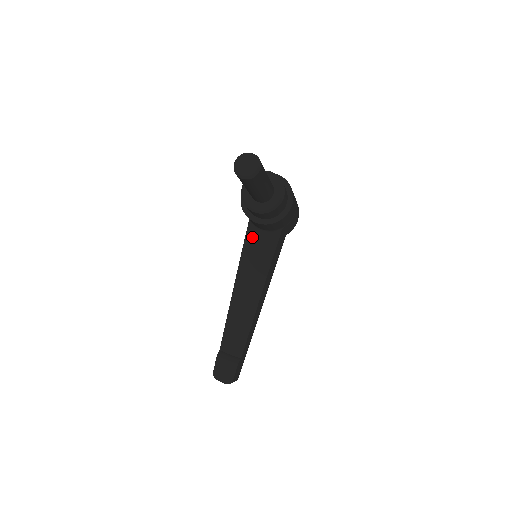
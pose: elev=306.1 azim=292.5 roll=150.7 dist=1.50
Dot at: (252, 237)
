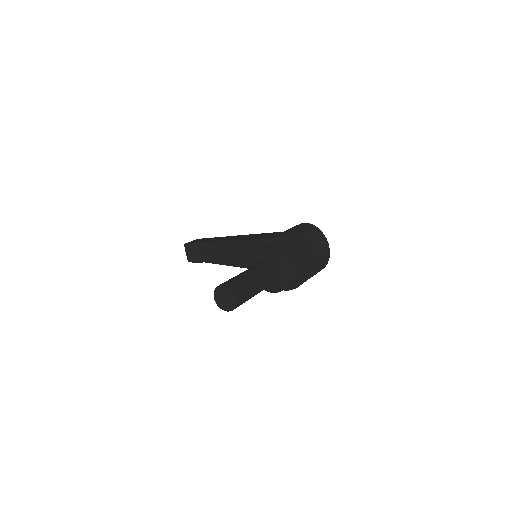
Dot at: occluded
